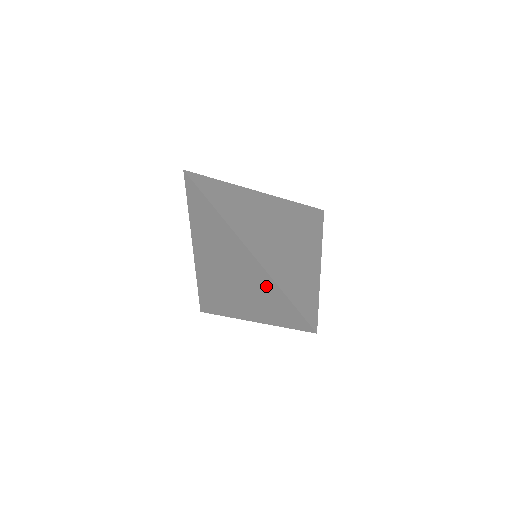
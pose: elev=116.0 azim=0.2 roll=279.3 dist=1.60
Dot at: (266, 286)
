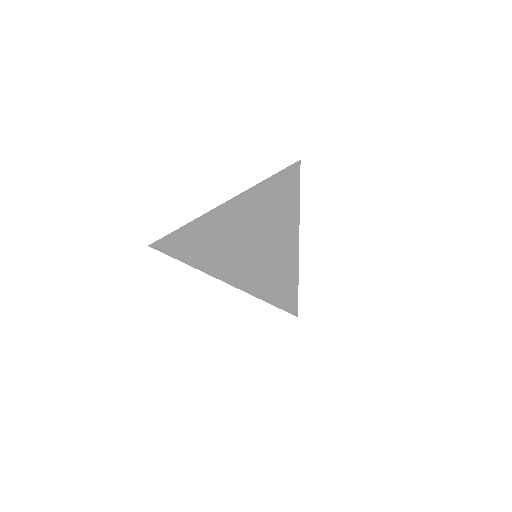
Dot at: occluded
